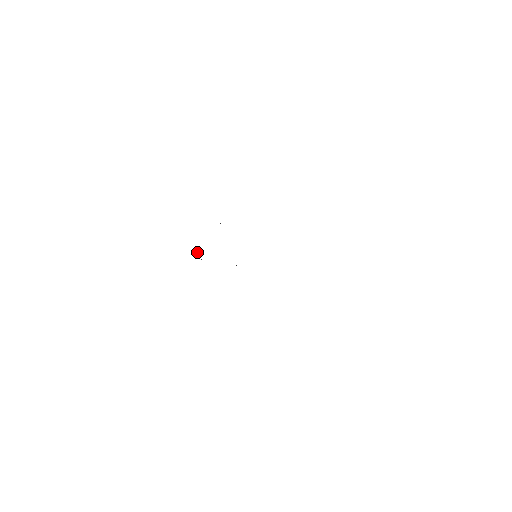
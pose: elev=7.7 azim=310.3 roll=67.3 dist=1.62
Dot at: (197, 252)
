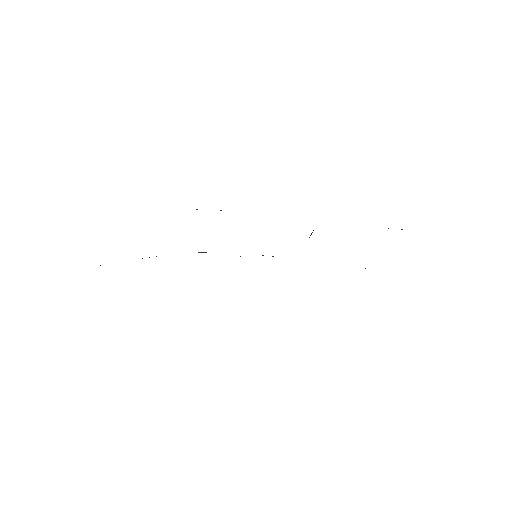
Dot at: occluded
